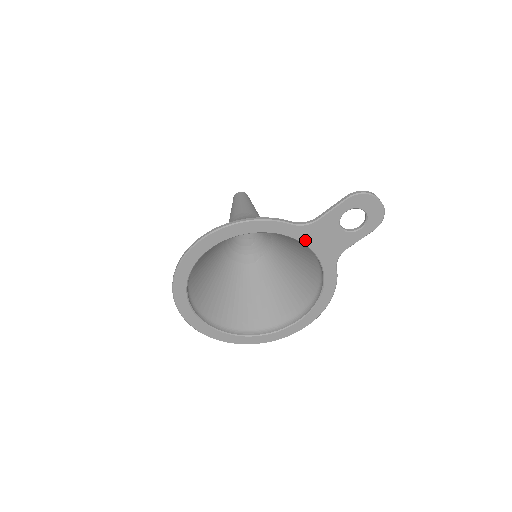
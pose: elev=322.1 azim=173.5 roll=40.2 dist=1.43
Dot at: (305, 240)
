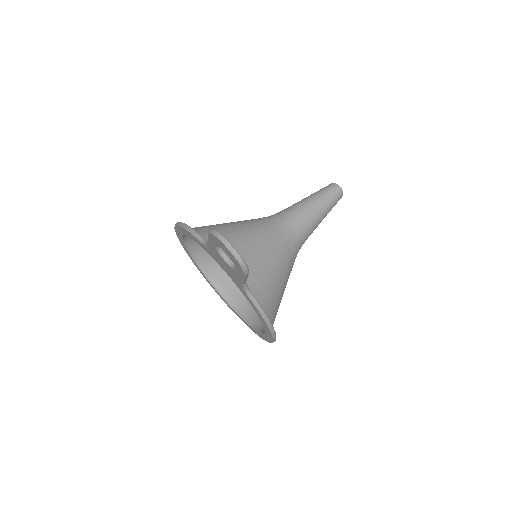
Dot at: (215, 259)
